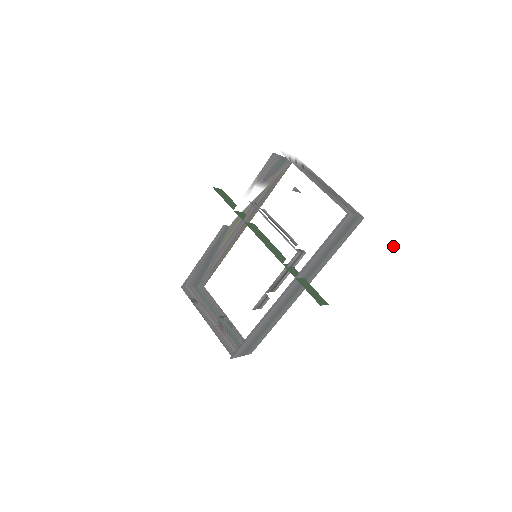
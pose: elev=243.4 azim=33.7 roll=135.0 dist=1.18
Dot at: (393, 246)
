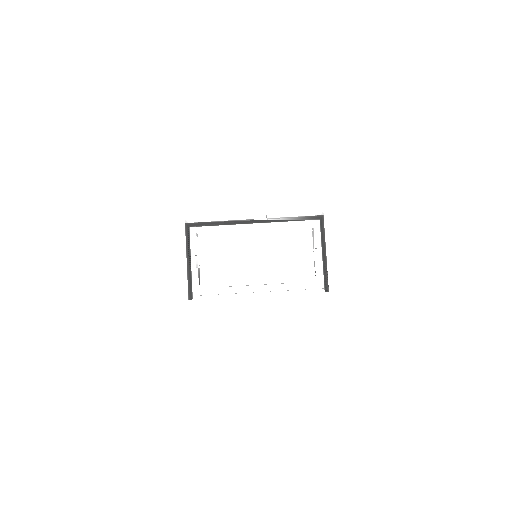
Dot at: occluded
